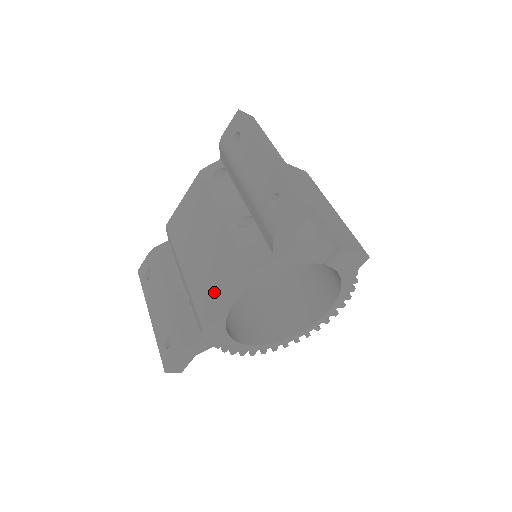
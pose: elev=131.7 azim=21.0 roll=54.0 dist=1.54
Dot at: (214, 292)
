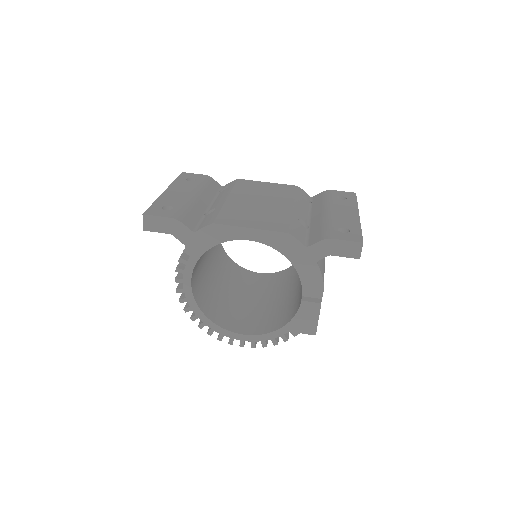
Dot at: (246, 221)
